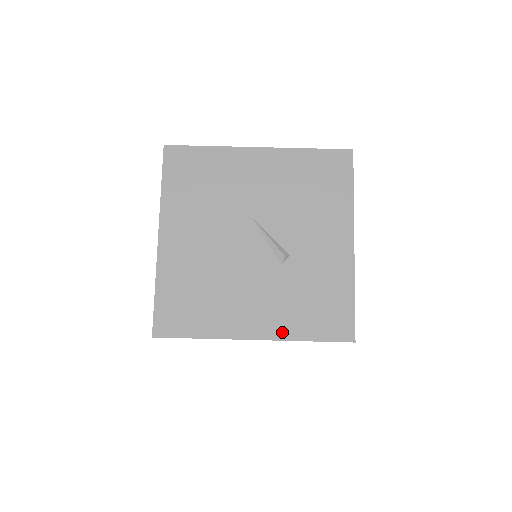
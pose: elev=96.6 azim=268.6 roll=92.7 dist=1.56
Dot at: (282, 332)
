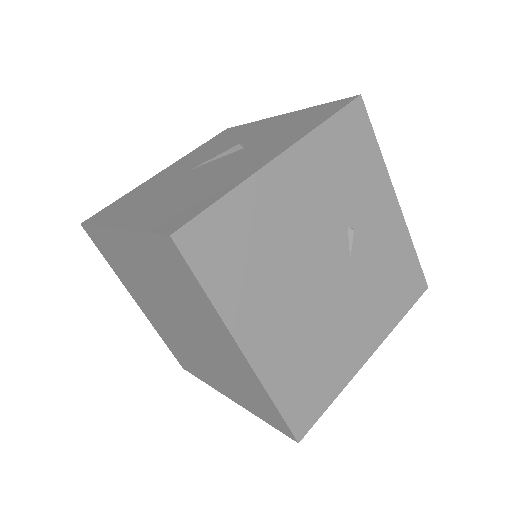
Dot at: (296, 138)
